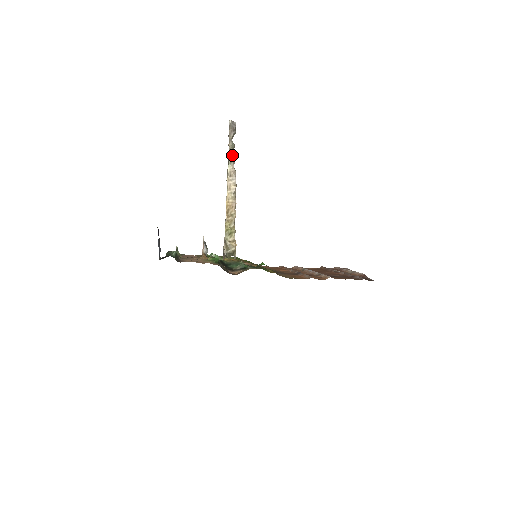
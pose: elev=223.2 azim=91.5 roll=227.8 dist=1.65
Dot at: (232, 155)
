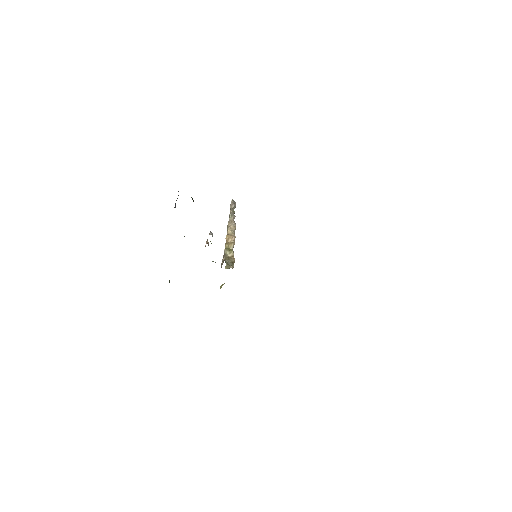
Dot at: (233, 214)
